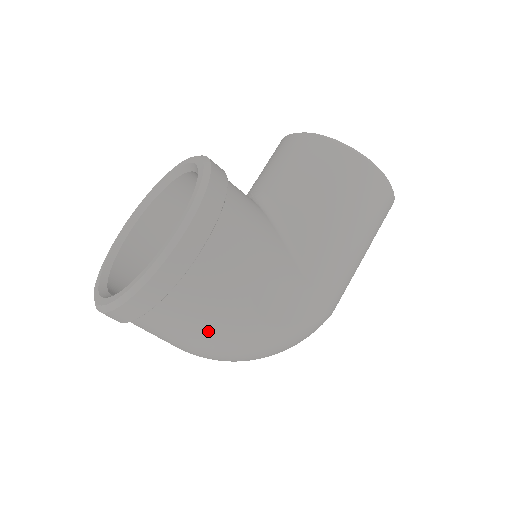
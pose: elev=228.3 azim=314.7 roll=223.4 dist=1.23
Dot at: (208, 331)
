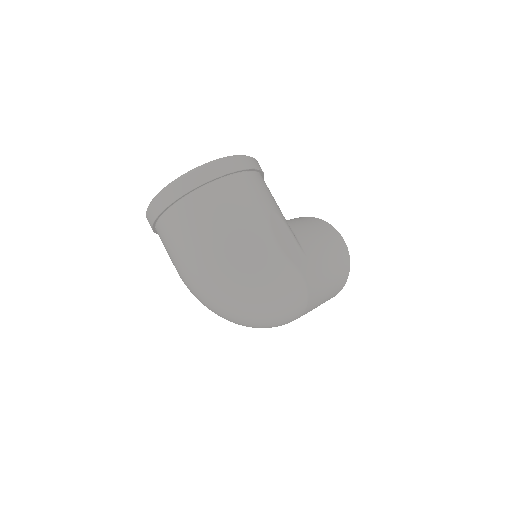
Dot at: (236, 218)
